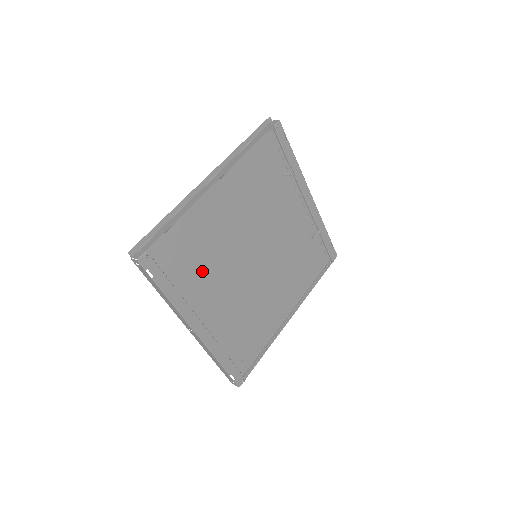
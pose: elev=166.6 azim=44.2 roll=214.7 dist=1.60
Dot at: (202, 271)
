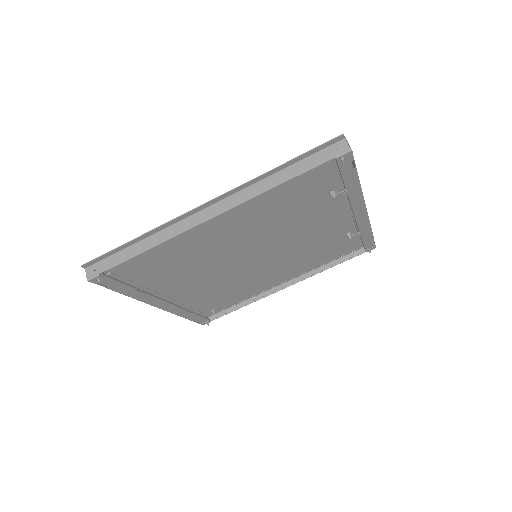
Dot at: (177, 271)
